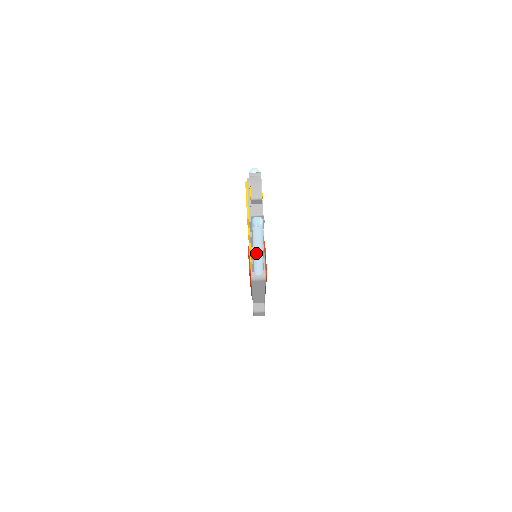
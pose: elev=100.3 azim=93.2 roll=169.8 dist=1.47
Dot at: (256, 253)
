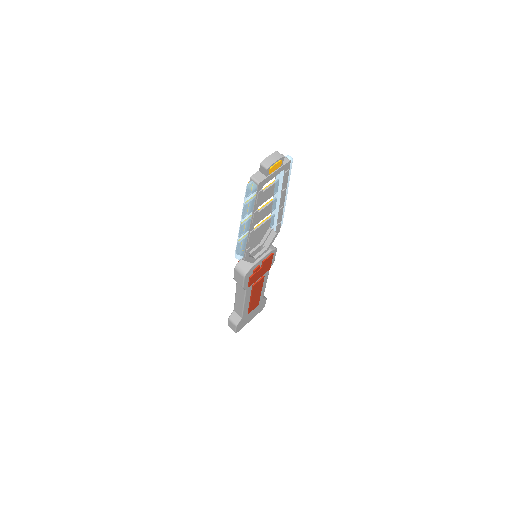
Dot at: (240, 225)
